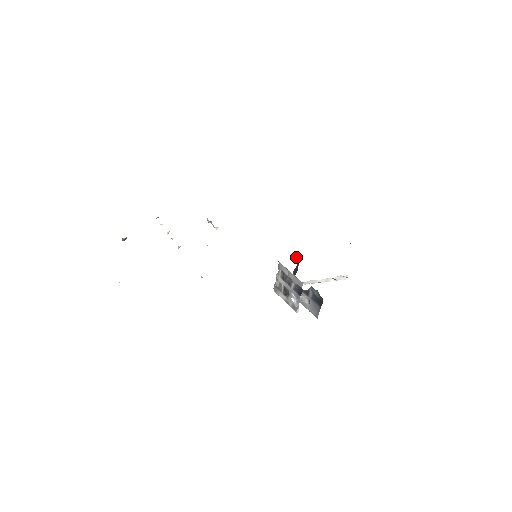
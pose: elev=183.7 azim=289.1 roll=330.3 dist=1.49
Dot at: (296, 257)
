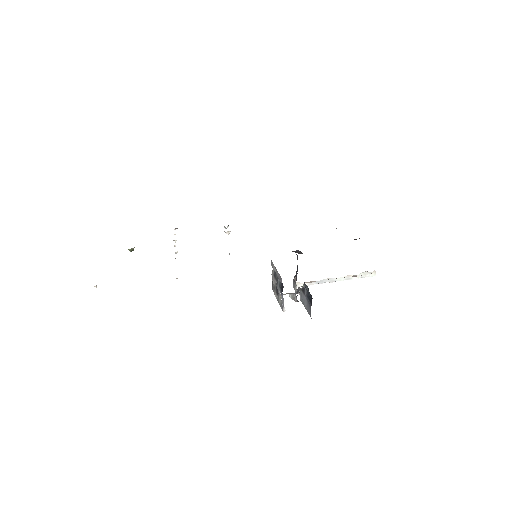
Dot at: occluded
